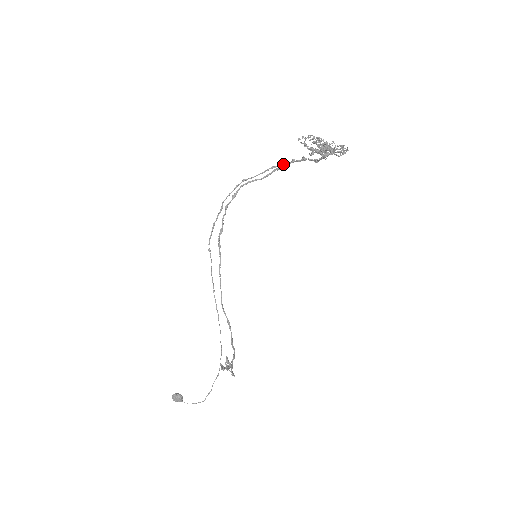
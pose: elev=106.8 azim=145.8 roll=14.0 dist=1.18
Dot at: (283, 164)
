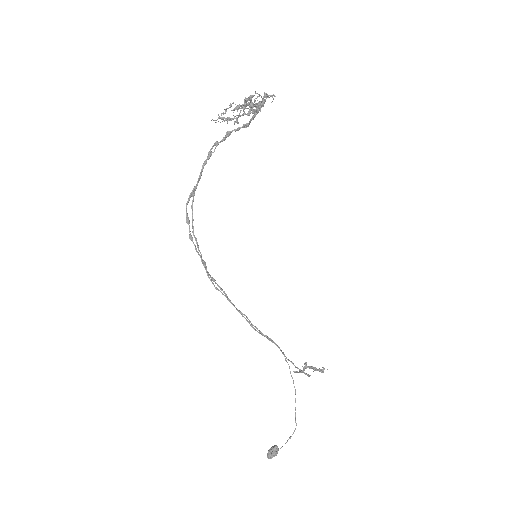
Dot at: (211, 153)
